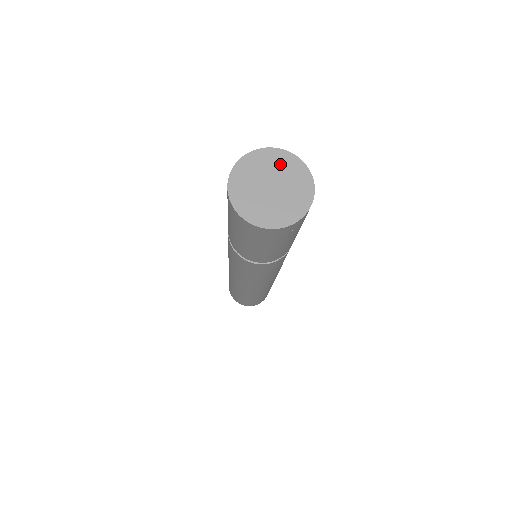
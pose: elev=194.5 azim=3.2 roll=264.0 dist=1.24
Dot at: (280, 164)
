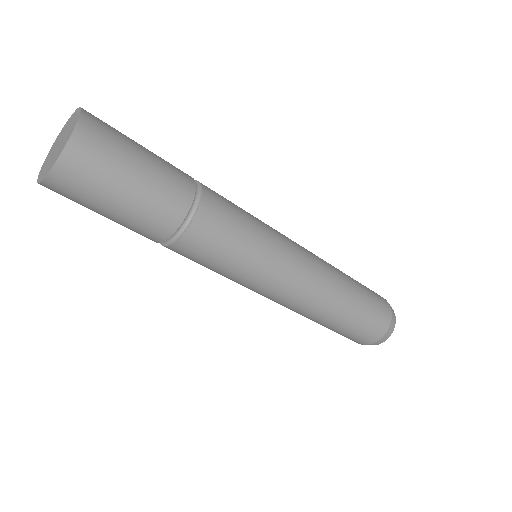
Dot at: (72, 121)
